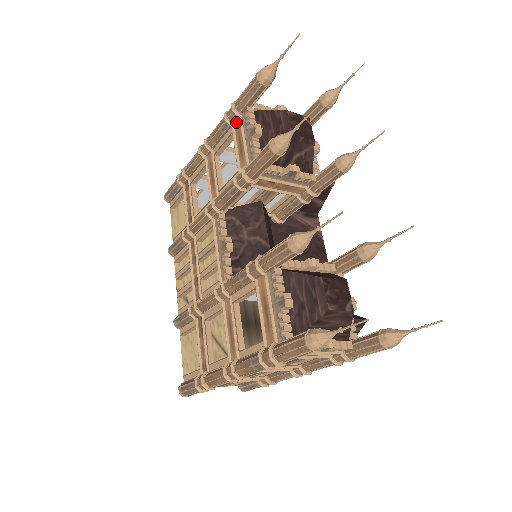
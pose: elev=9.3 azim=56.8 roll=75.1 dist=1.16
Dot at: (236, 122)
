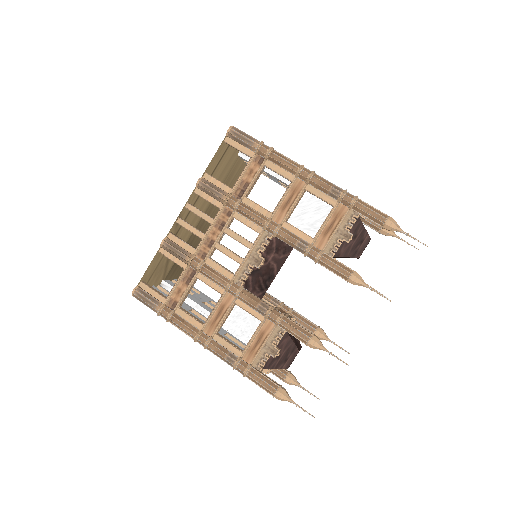
Dot at: (343, 205)
